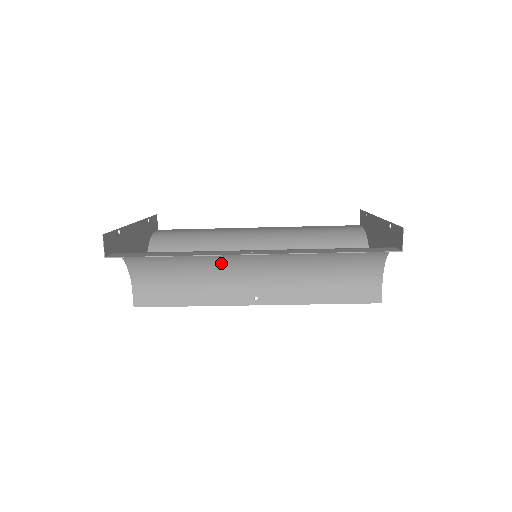
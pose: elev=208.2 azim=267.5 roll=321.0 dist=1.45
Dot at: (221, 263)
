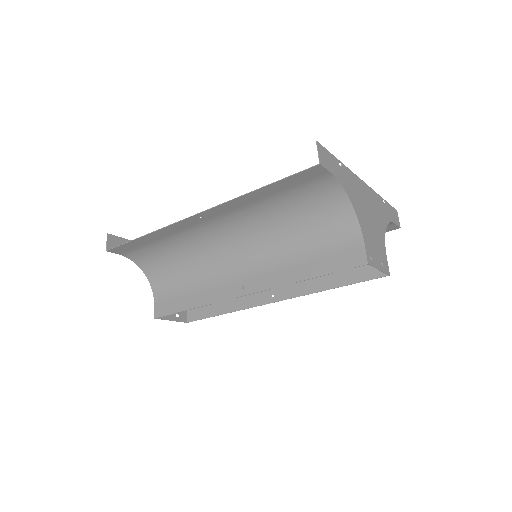
Dot at: (208, 256)
